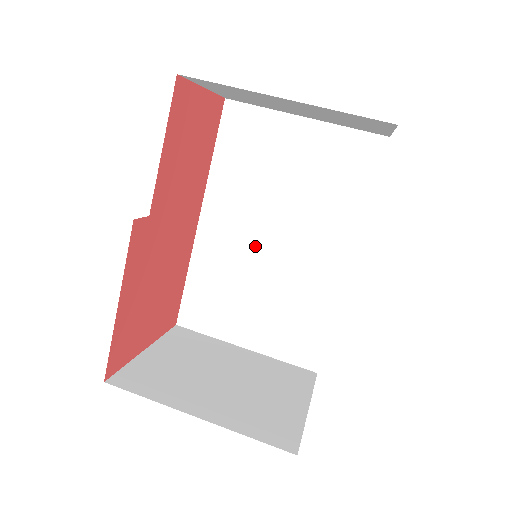
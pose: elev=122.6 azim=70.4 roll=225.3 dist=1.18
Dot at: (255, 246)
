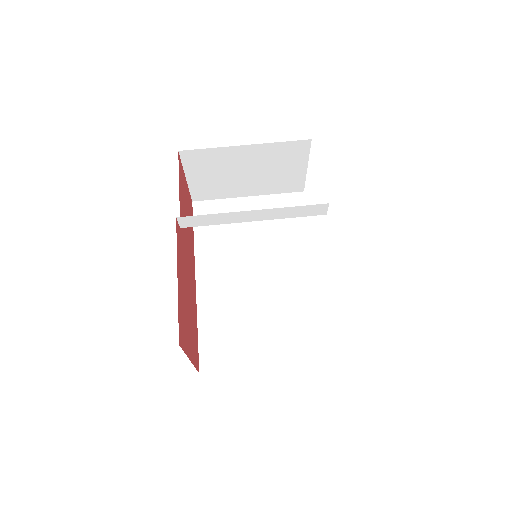
Dot at: (245, 283)
